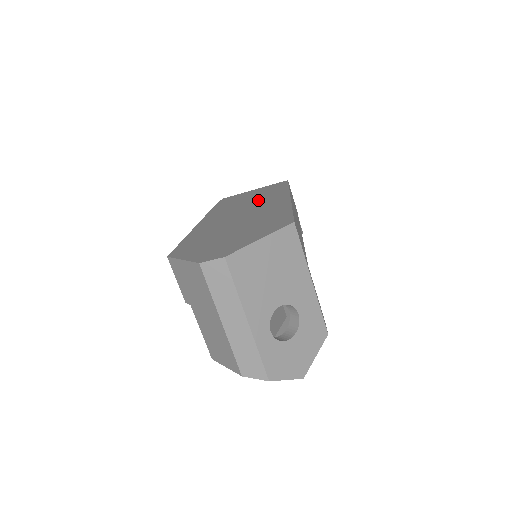
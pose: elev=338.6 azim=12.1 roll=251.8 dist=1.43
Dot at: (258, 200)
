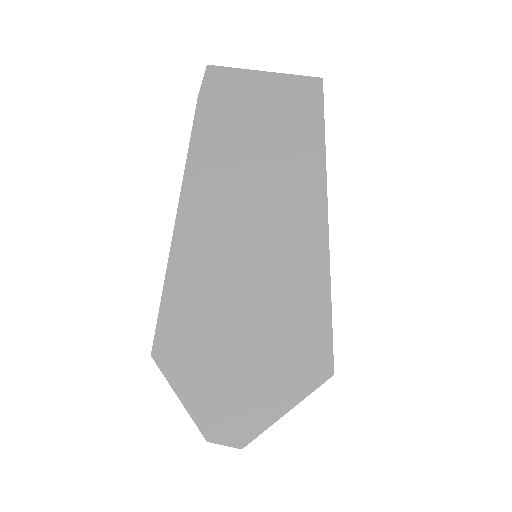
Dot at: (275, 168)
